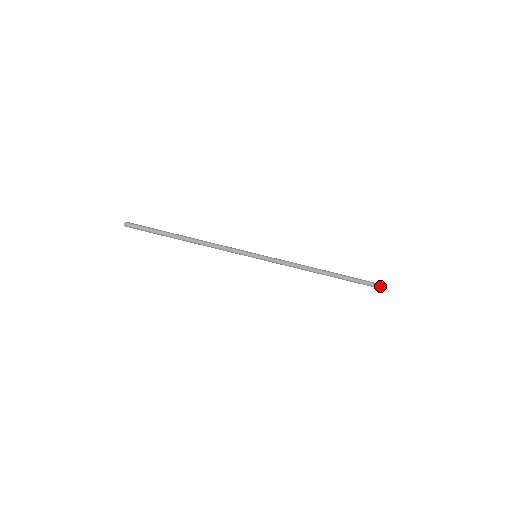
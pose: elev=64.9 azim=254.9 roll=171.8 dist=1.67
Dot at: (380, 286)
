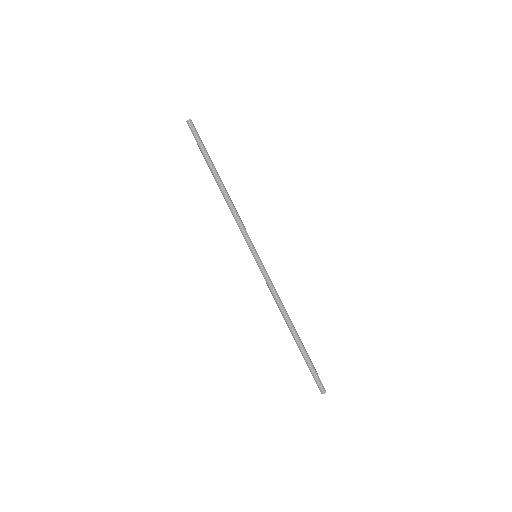
Dot at: occluded
